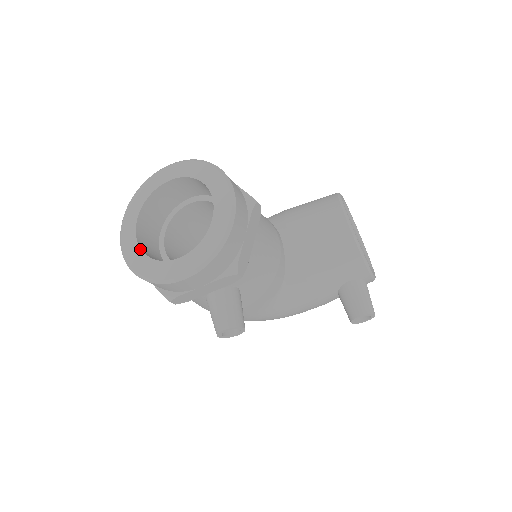
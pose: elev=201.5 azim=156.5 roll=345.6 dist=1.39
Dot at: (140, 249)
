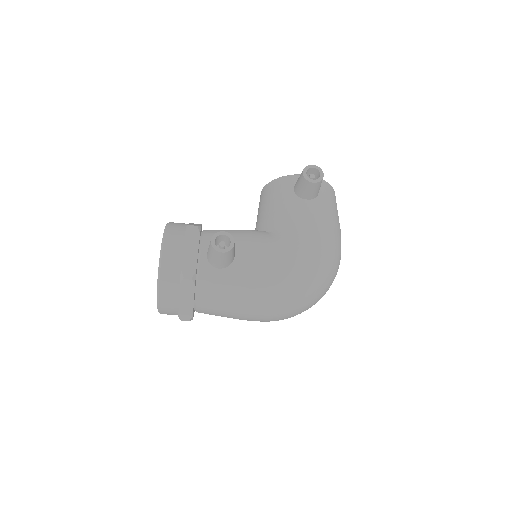
Dot at: occluded
